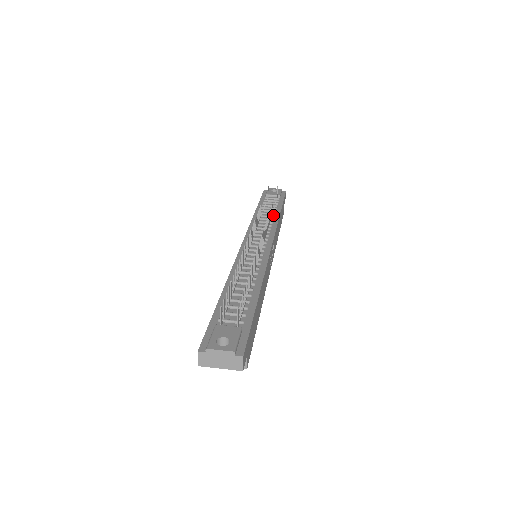
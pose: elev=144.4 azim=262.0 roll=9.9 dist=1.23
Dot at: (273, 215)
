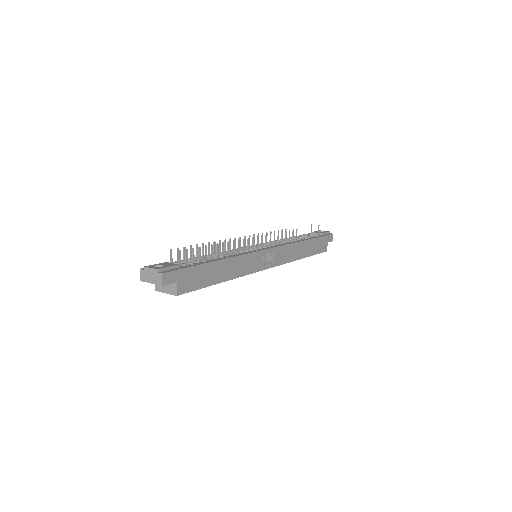
Dot at: (298, 240)
